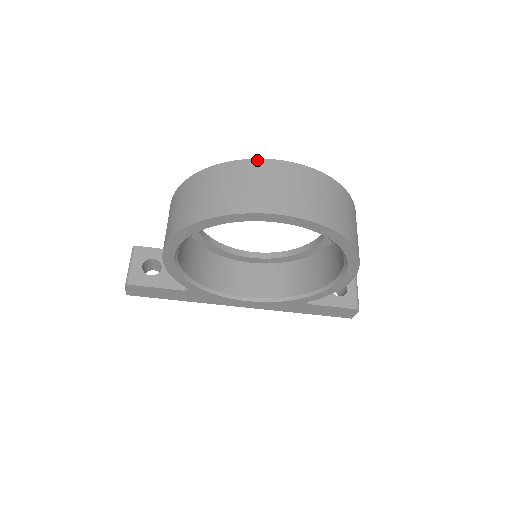
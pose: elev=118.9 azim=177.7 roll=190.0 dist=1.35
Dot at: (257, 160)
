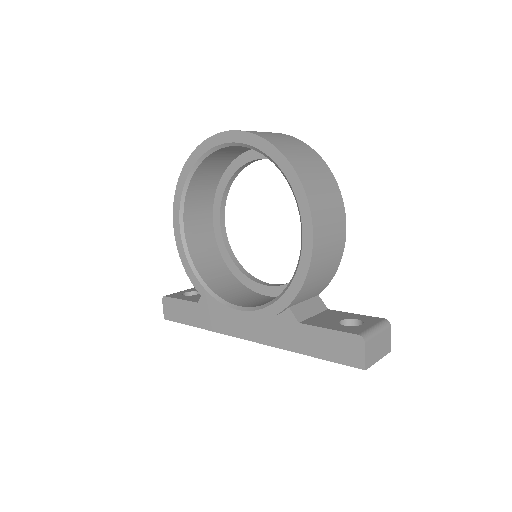
Dot at: occluded
